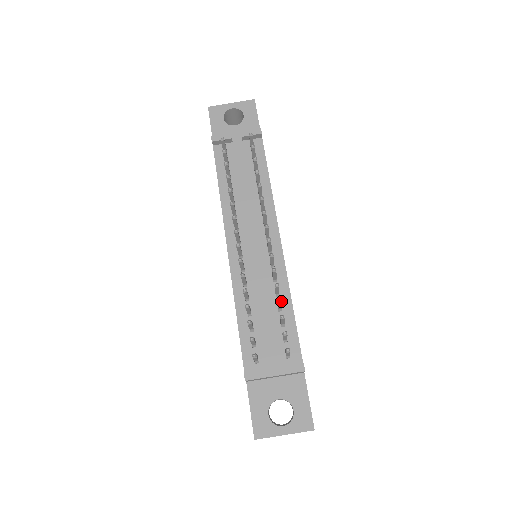
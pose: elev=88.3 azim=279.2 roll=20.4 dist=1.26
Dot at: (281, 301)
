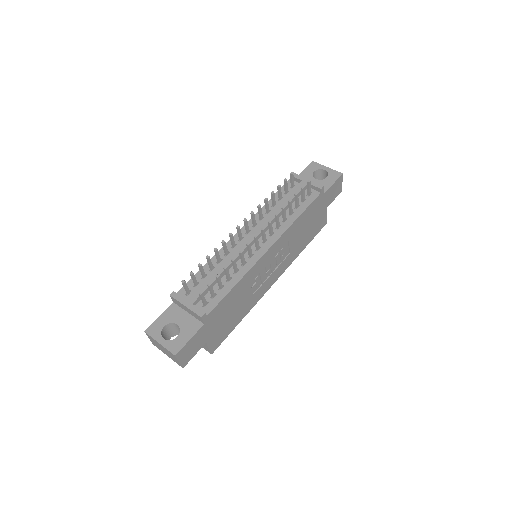
Dot at: (226, 268)
